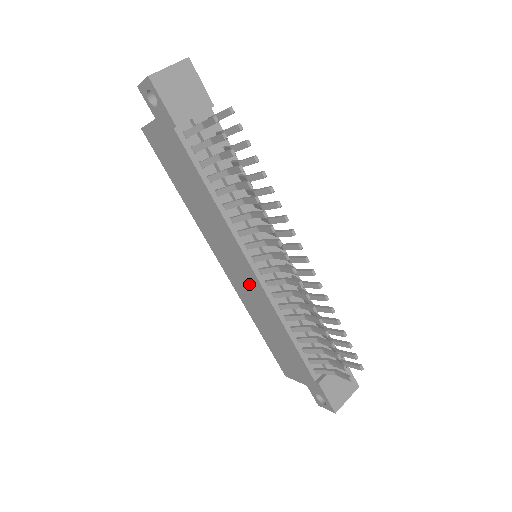
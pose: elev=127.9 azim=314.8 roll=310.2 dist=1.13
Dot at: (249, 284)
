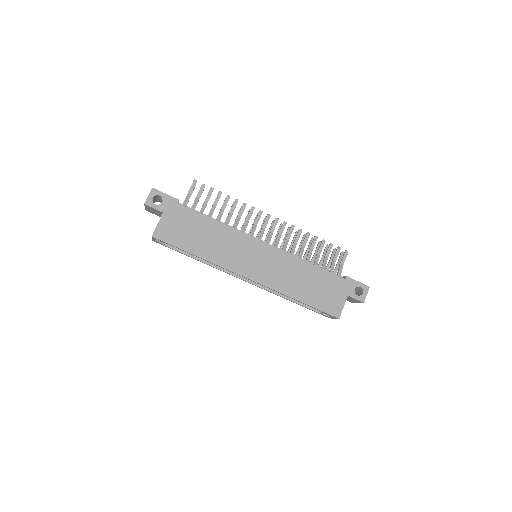
Dot at: (270, 261)
